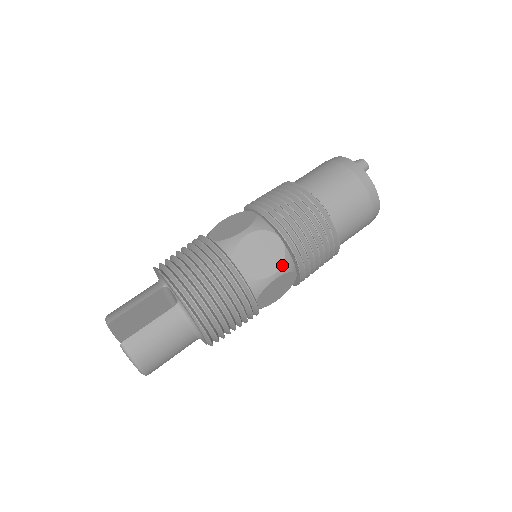
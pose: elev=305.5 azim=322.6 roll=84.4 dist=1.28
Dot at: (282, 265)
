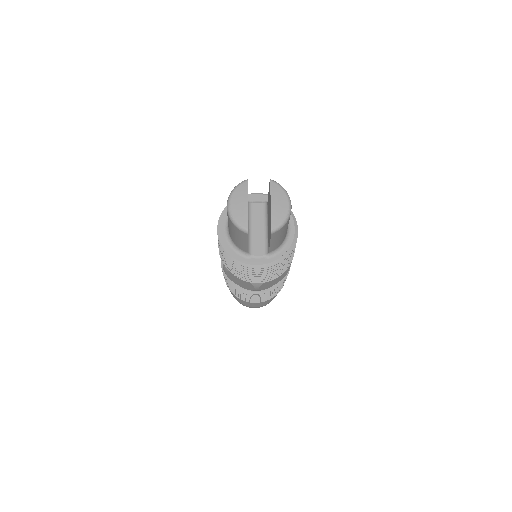
Dot at: occluded
